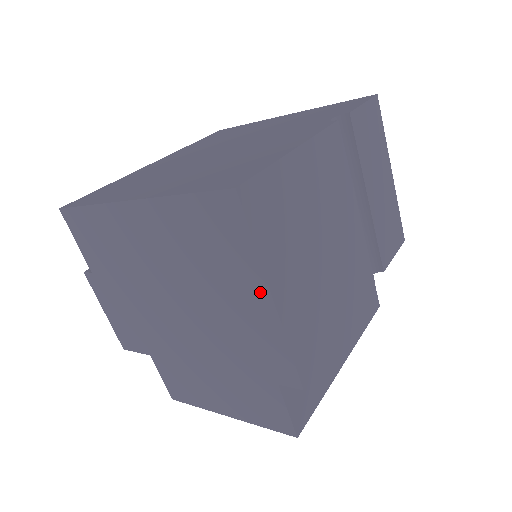
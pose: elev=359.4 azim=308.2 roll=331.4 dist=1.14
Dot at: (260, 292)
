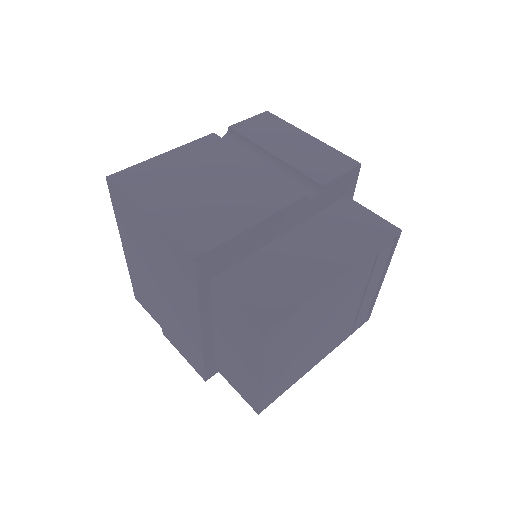
Dot at: (144, 218)
